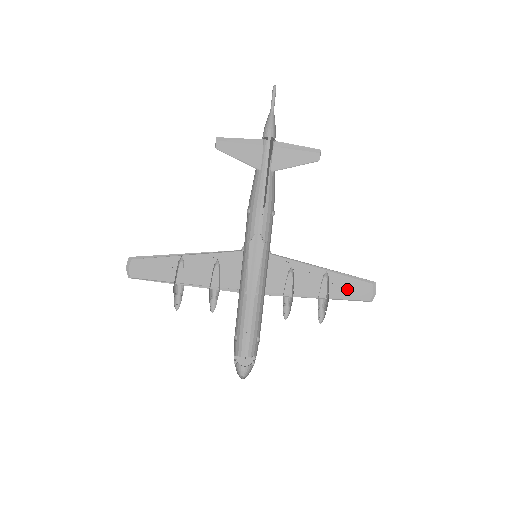
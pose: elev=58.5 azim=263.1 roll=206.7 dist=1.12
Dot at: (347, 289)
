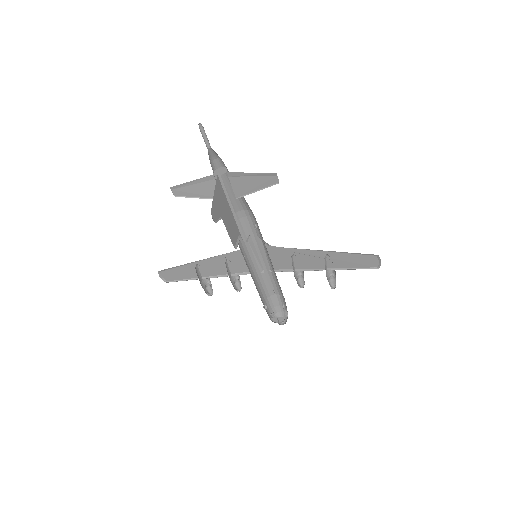
Dot at: (352, 262)
